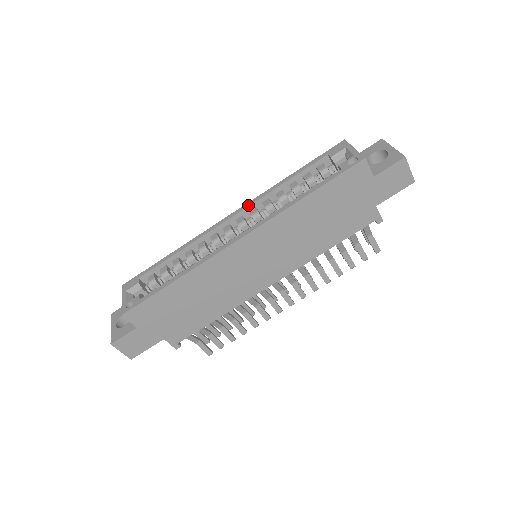
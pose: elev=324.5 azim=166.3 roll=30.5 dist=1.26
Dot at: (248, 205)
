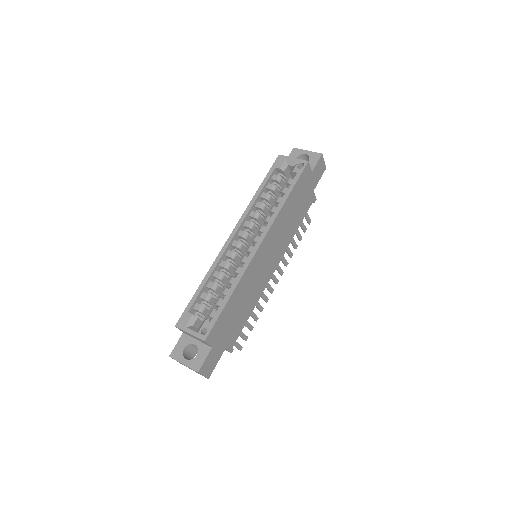
Dot at: (242, 221)
